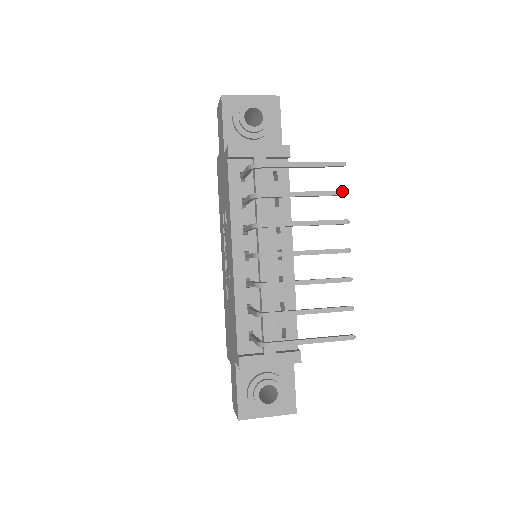
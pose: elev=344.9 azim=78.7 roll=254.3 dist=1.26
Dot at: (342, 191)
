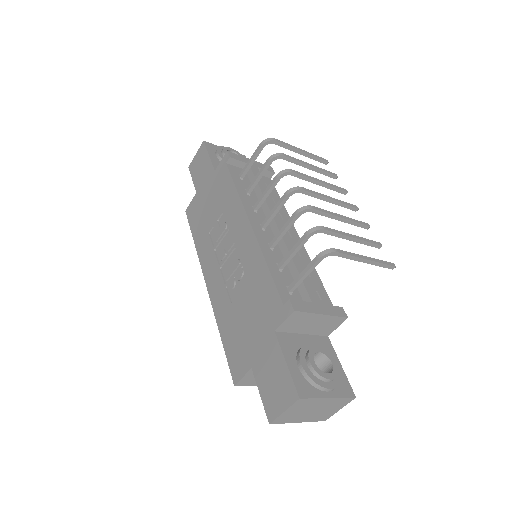
Dot at: (334, 173)
